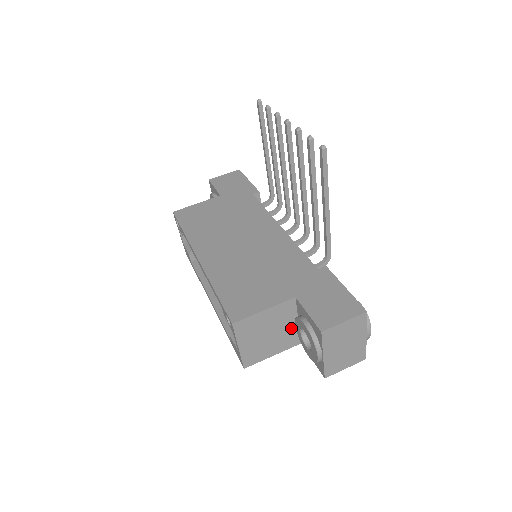
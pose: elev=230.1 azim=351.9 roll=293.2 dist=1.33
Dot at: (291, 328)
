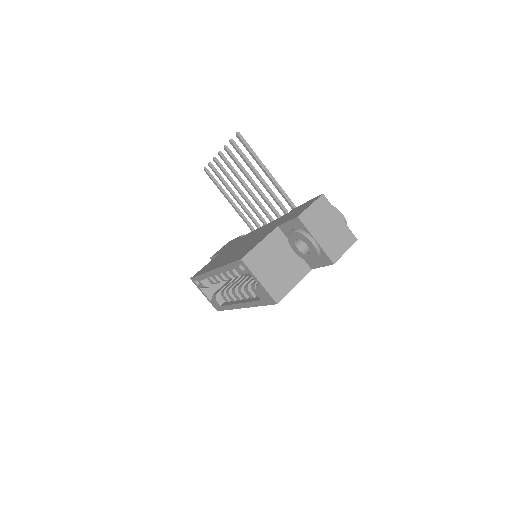
Dot at: (293, 256)
